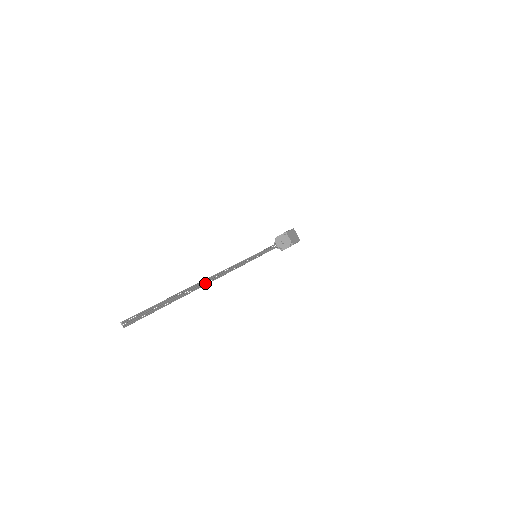
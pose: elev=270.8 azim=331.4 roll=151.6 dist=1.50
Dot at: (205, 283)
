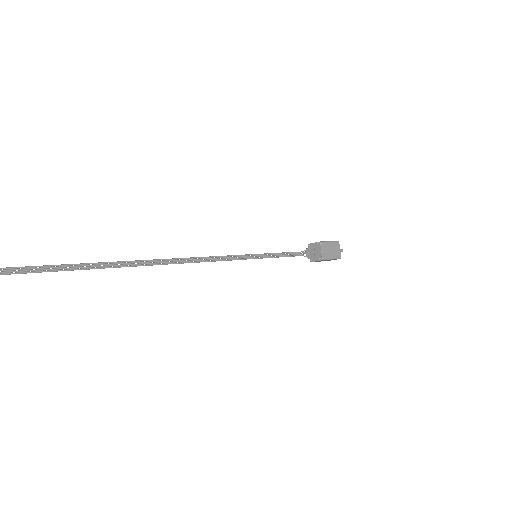
Dot at: (149, 263)
